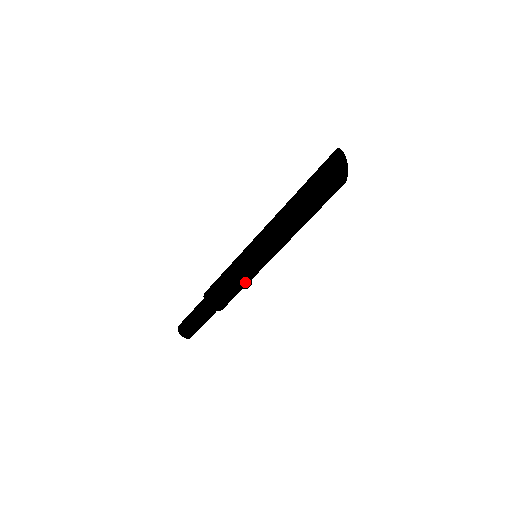
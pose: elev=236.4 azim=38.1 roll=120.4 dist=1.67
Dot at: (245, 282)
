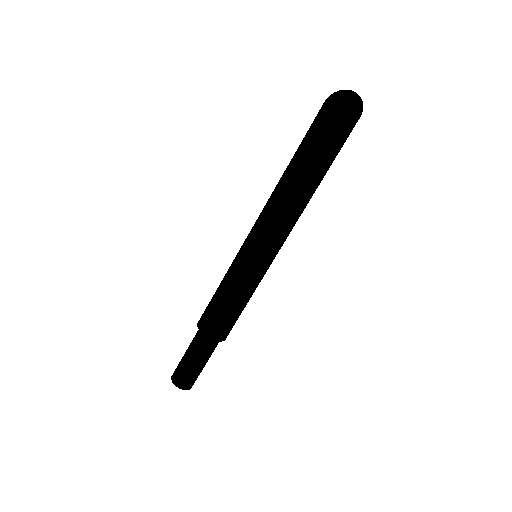
Dot at: (254, 291)
